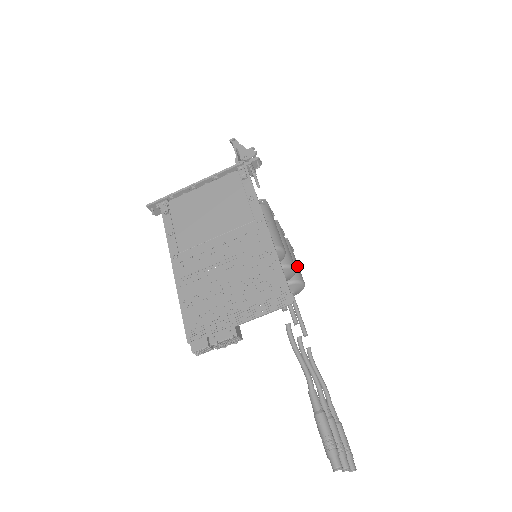
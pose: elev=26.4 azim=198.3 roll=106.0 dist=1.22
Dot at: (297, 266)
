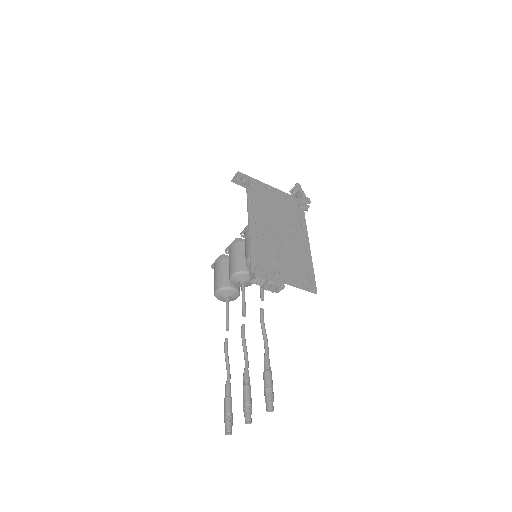
Dot at: occluded
